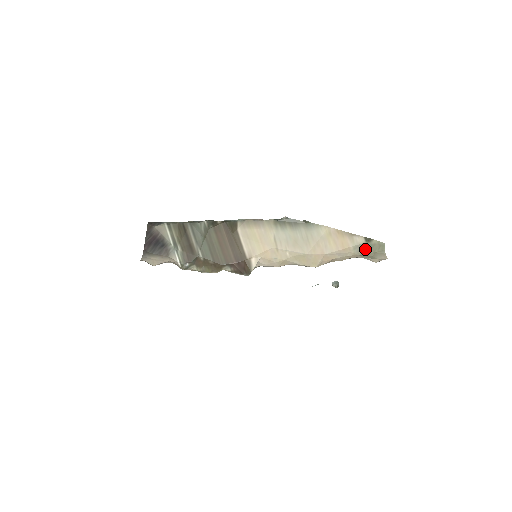
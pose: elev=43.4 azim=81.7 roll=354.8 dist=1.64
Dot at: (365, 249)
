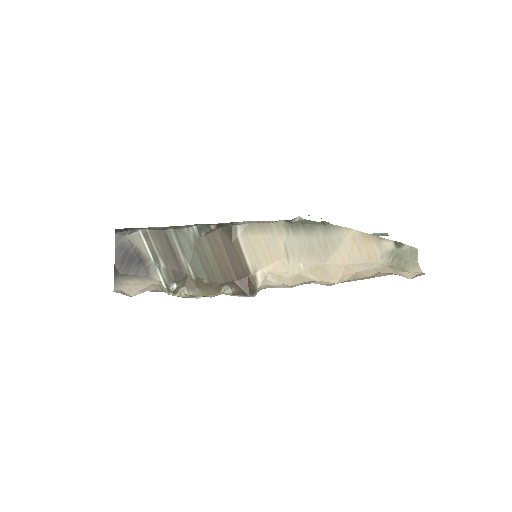
Dot at: (395, 257)
